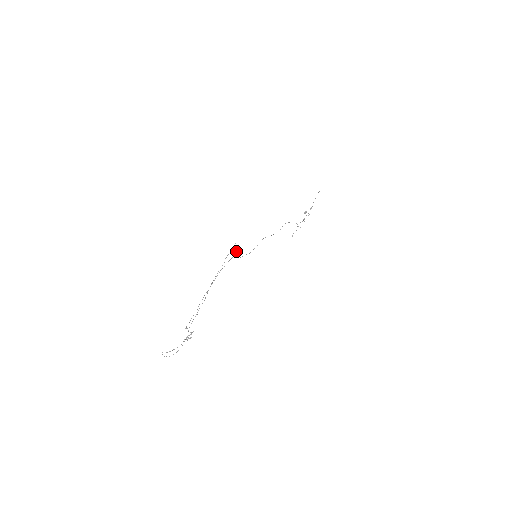
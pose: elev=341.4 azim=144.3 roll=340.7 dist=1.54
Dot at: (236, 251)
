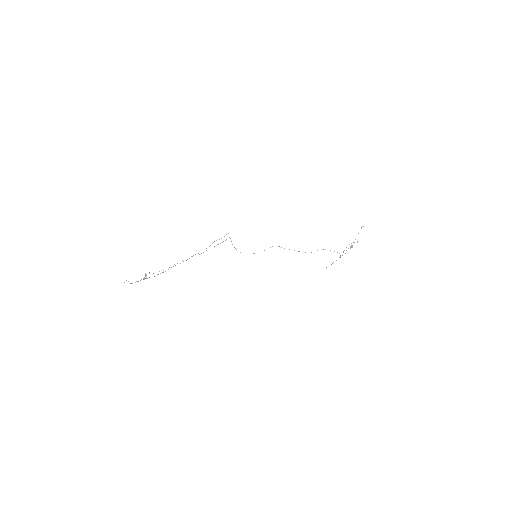
Dot at: (226, 239)
